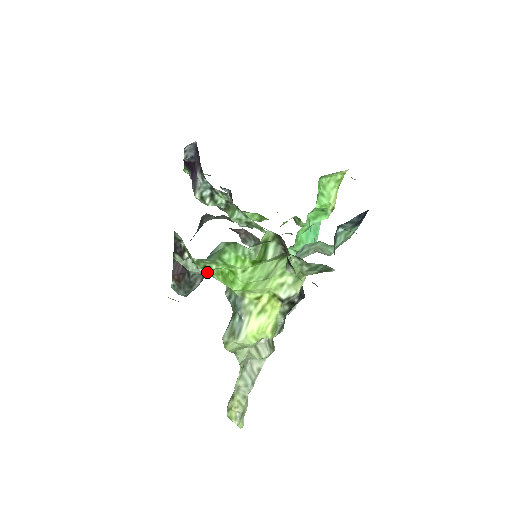
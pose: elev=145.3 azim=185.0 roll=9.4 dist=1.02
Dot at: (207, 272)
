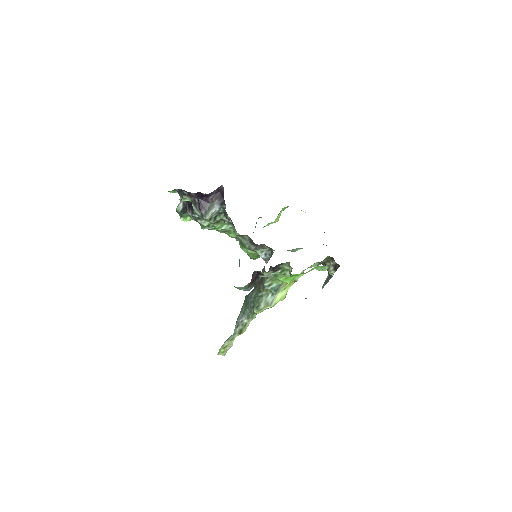
Dot at: (277, 276)
